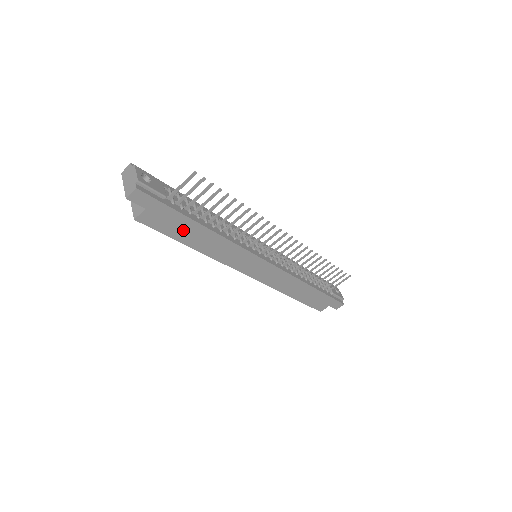
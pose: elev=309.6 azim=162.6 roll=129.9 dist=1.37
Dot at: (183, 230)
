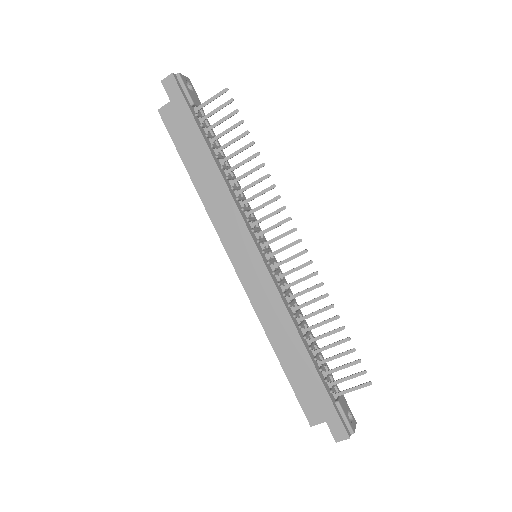
Dot at: (191, 147)
